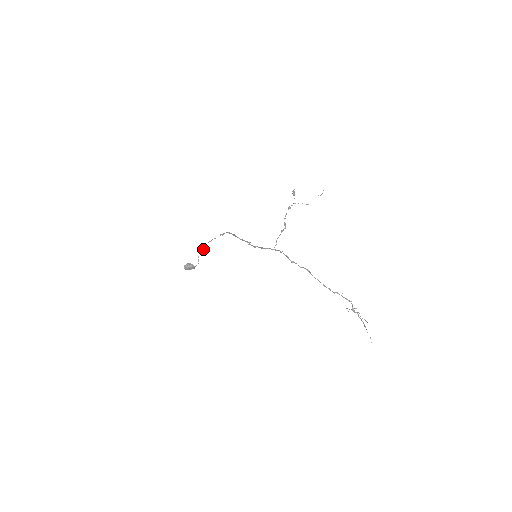
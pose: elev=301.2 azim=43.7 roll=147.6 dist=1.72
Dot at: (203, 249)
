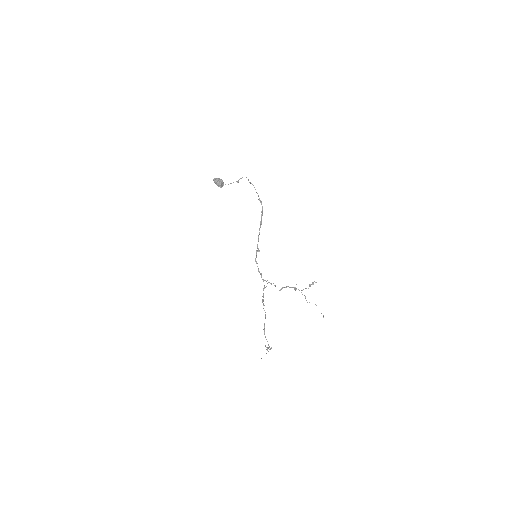
Dot at: occluded
